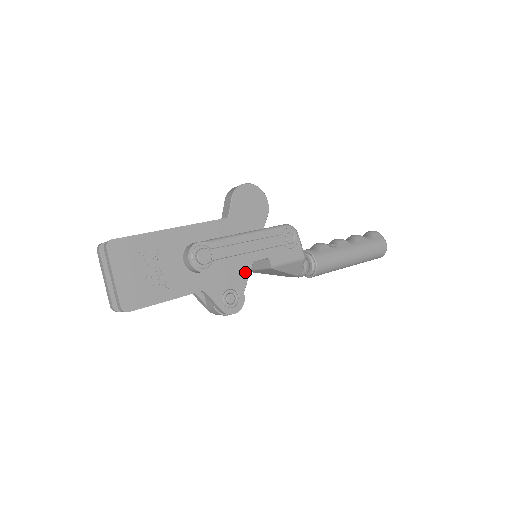
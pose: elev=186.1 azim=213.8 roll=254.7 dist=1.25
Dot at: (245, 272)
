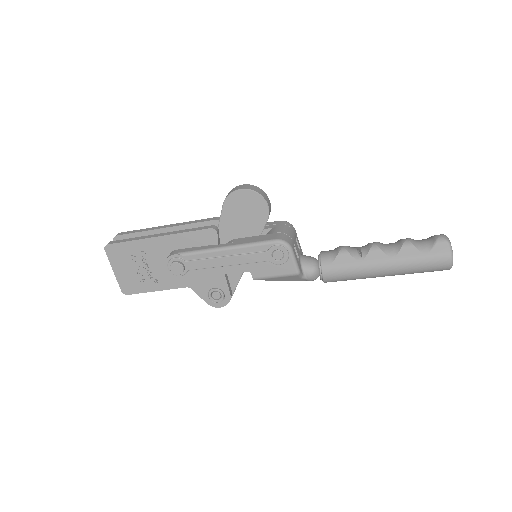
Dot at: (237, 273)
